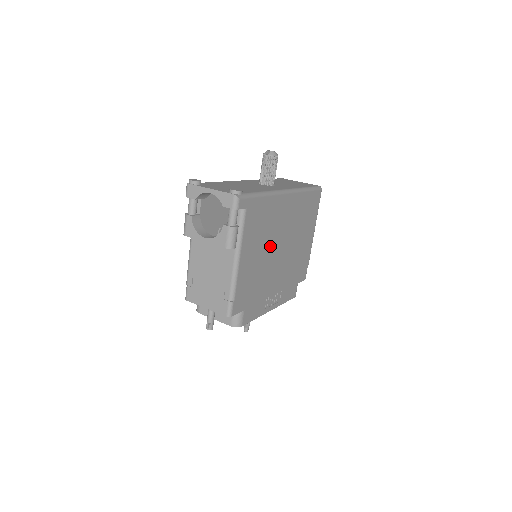
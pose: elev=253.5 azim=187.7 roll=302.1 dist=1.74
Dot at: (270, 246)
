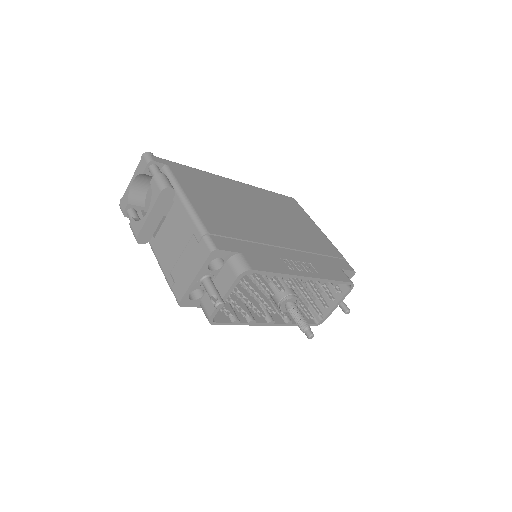
Dot at: (240, 210)
